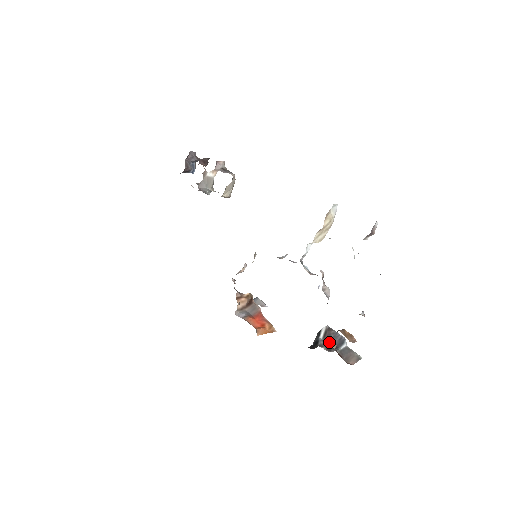
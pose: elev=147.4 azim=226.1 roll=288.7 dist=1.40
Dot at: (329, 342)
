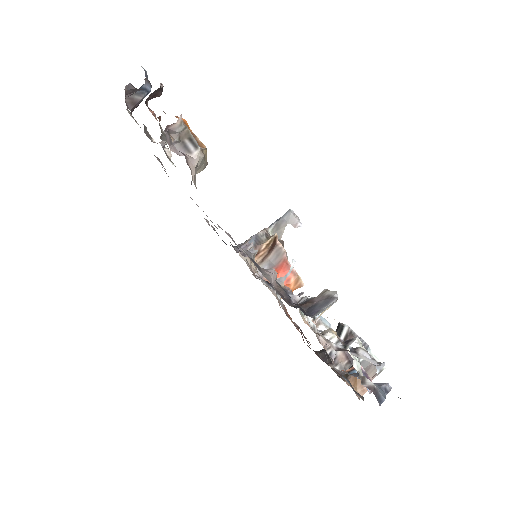
Dot at: occluded
